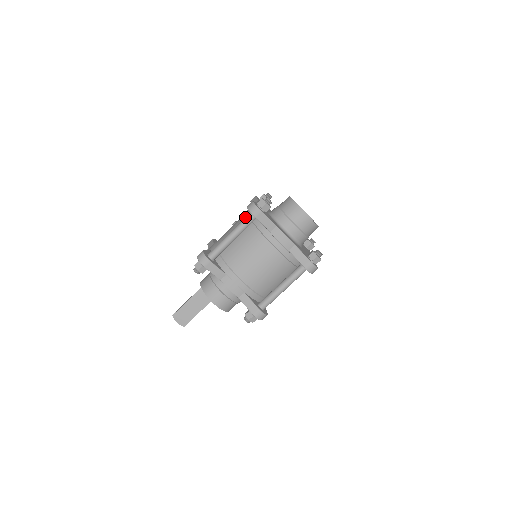
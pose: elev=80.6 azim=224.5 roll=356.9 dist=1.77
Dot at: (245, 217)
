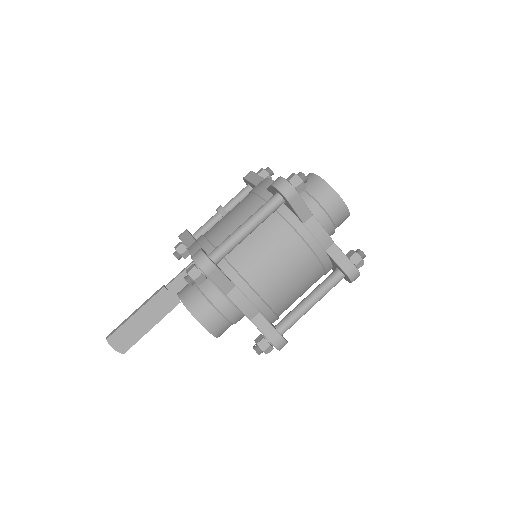
Dot at: (268, 200)
